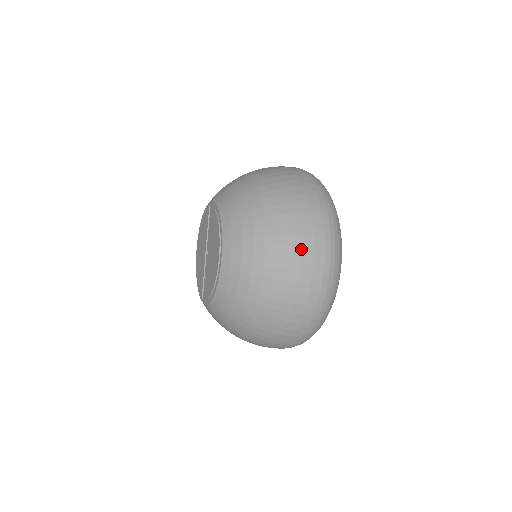
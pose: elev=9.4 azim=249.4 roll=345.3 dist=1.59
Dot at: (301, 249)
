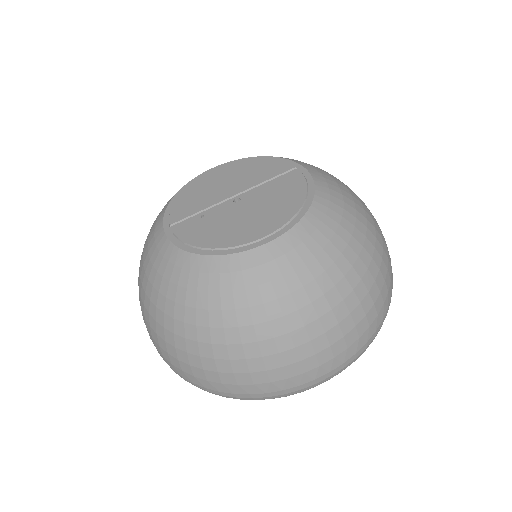
Dot at: (341, 337)
